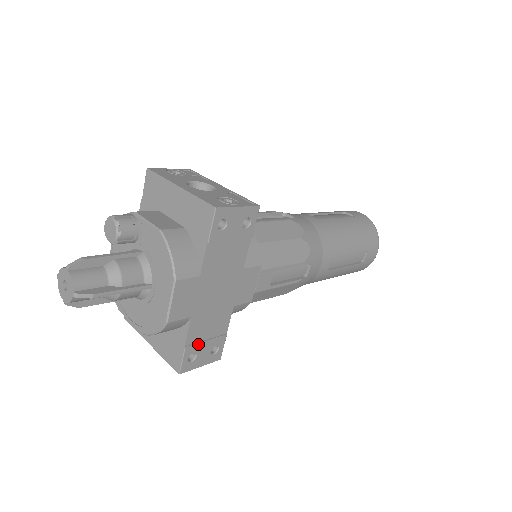
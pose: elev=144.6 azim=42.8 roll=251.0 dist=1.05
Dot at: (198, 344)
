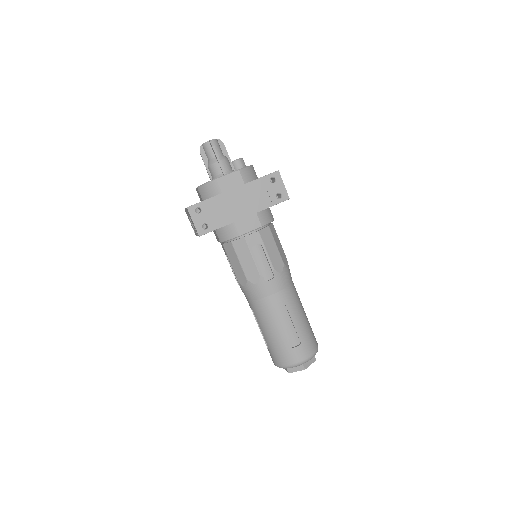
Dot at: (207, 209)
